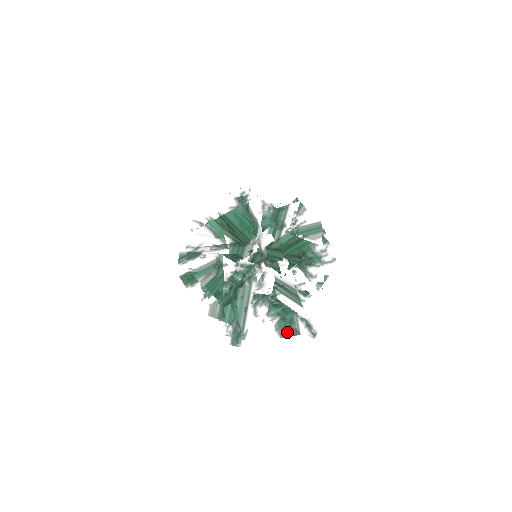
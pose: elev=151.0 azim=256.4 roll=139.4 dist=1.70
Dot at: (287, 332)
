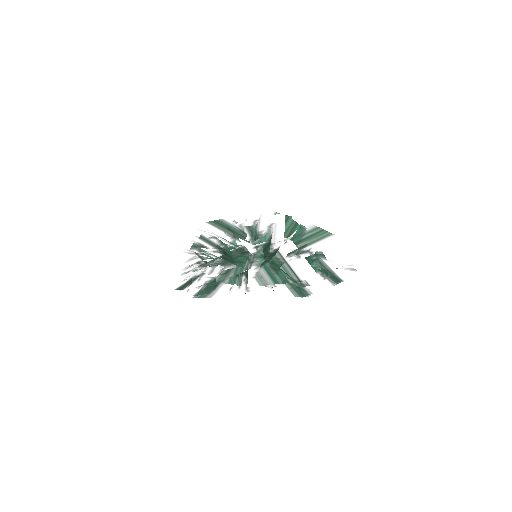
Dot at: (333, 279)
